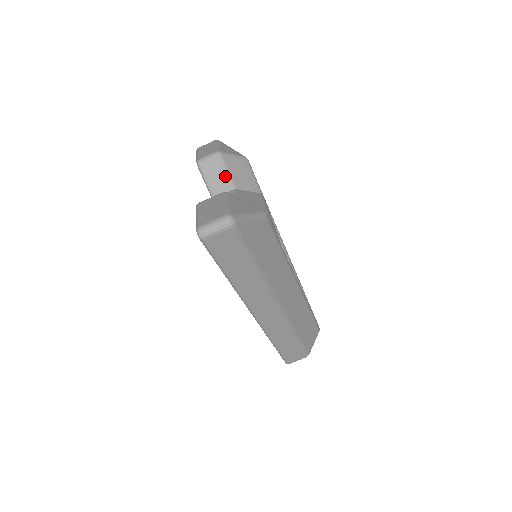
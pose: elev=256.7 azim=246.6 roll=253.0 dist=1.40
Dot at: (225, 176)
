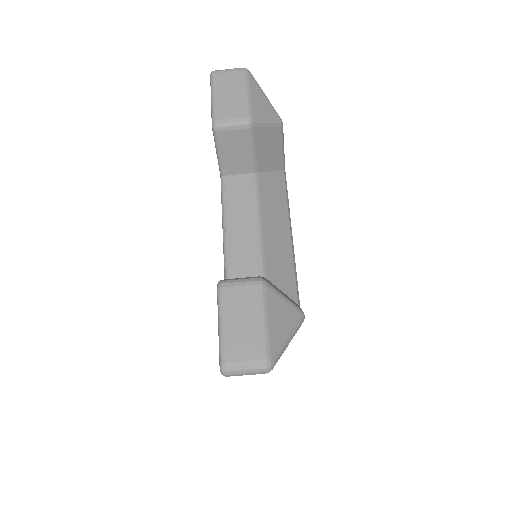
Dot at: (248, 155)
